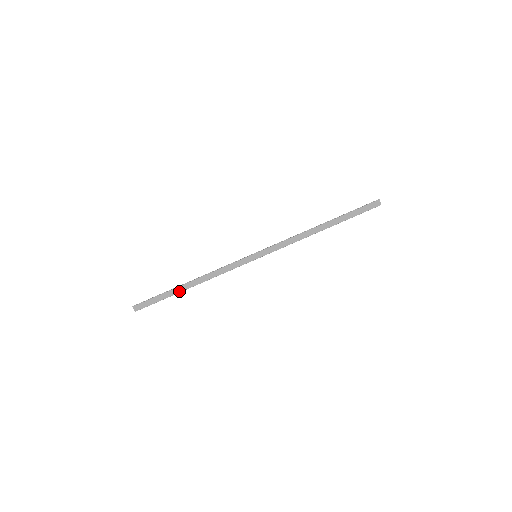
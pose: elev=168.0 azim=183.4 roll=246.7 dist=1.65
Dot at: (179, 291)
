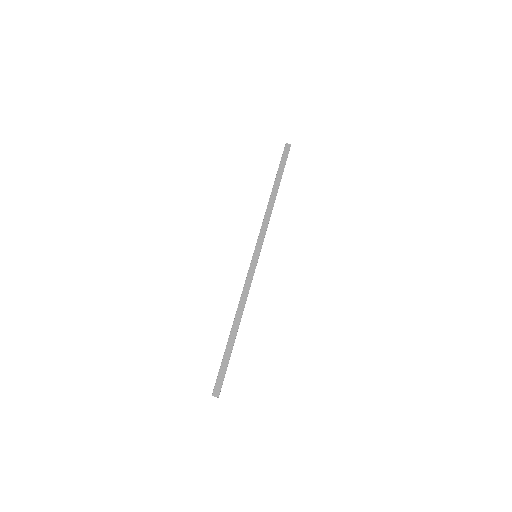
Dot at: (233, 341)
